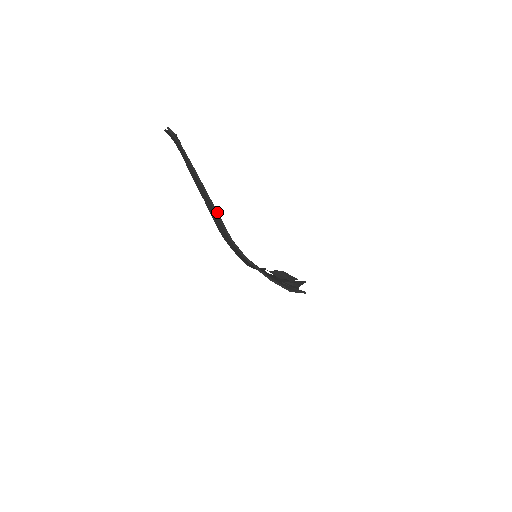
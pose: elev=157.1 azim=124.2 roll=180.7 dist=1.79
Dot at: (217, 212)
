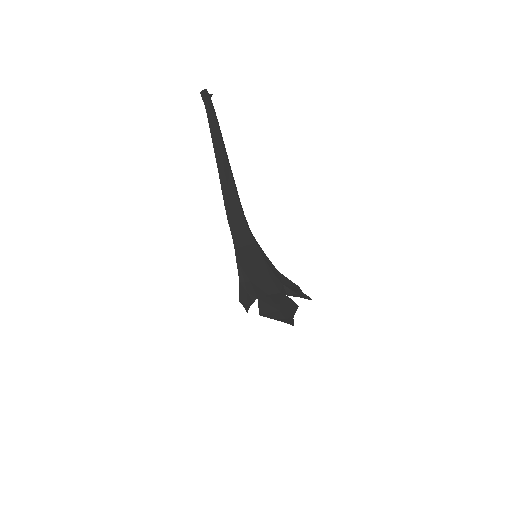
Dot at: (233, 178)
